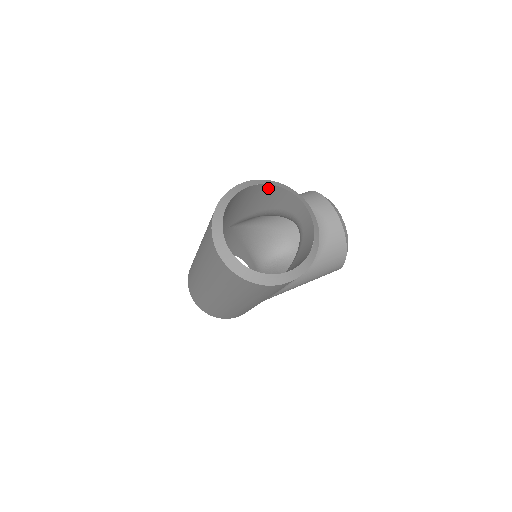
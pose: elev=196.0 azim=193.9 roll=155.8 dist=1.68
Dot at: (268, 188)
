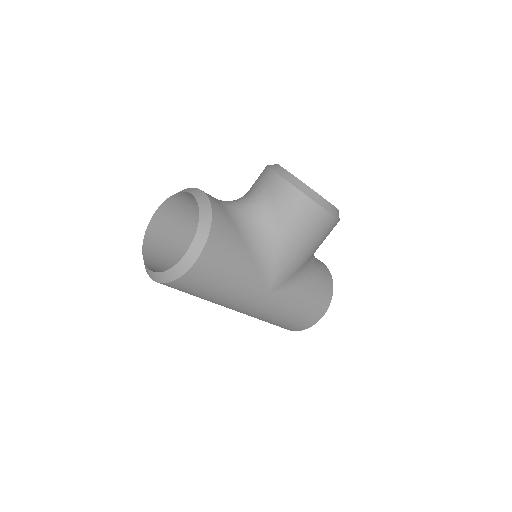
Dot at: (173, 202)
